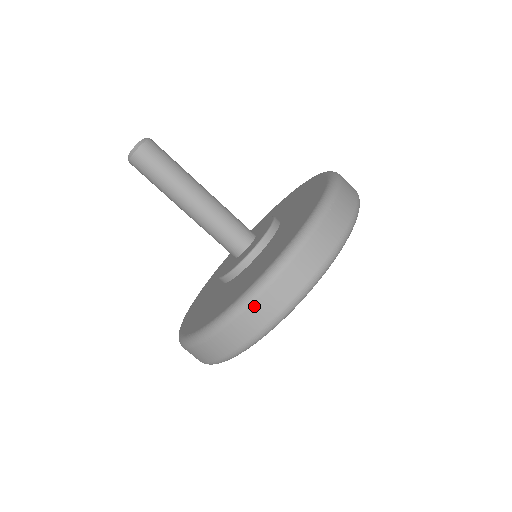
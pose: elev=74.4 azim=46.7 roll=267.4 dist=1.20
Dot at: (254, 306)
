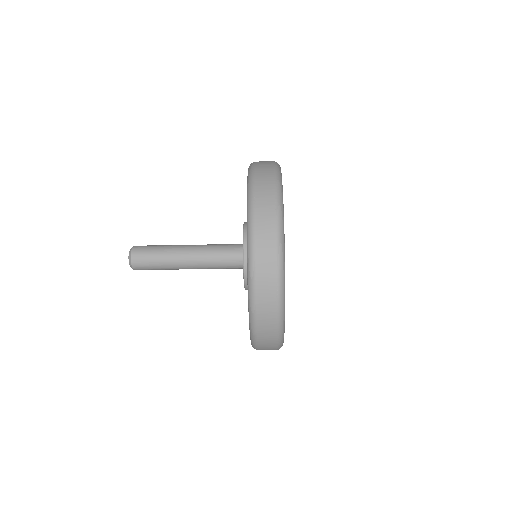
Dot at: (260, 346)
